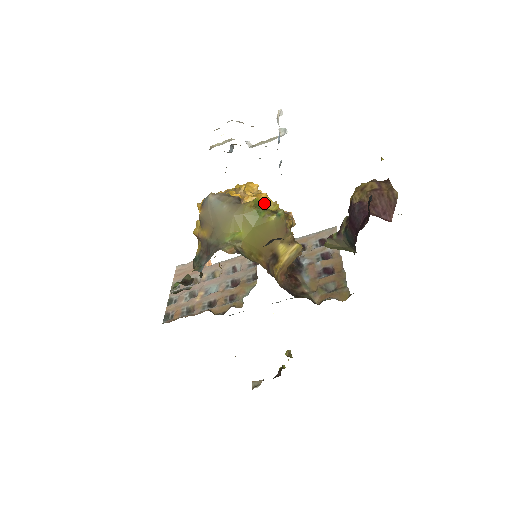
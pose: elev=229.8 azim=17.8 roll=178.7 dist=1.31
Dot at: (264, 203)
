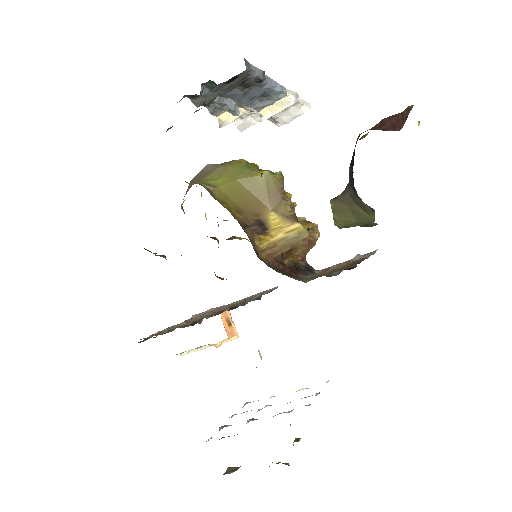
Dot at: occluded
